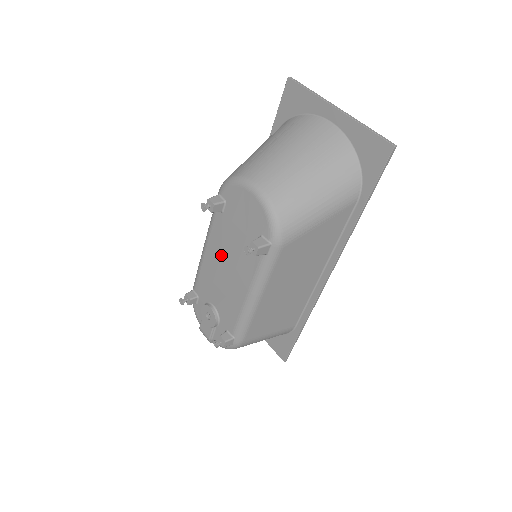
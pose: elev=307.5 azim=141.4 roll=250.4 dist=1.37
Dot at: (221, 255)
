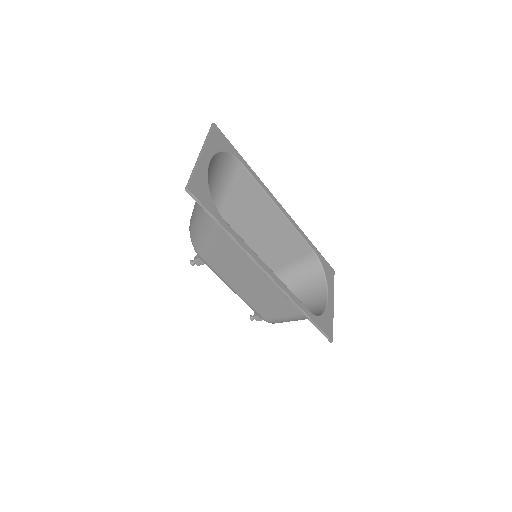
Dot at: occluded
